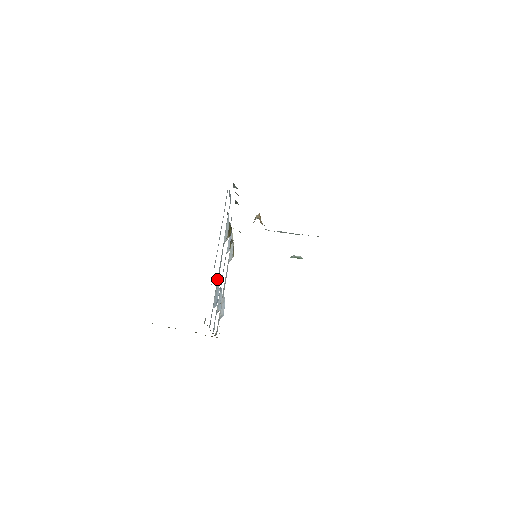
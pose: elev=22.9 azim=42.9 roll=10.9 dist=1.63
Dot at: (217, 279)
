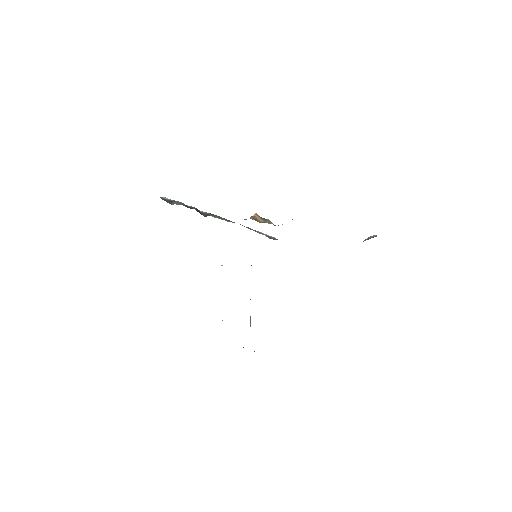
Dot at: occluded
